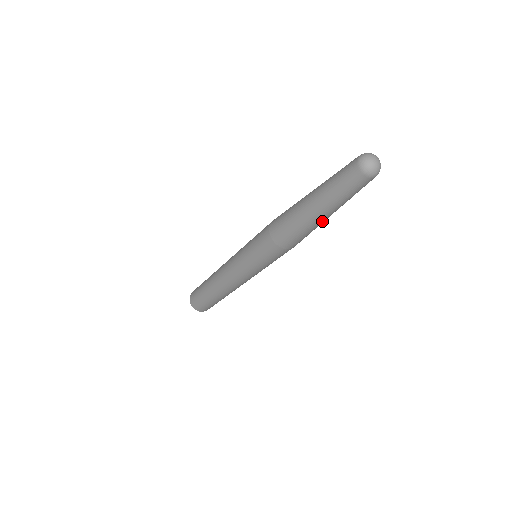
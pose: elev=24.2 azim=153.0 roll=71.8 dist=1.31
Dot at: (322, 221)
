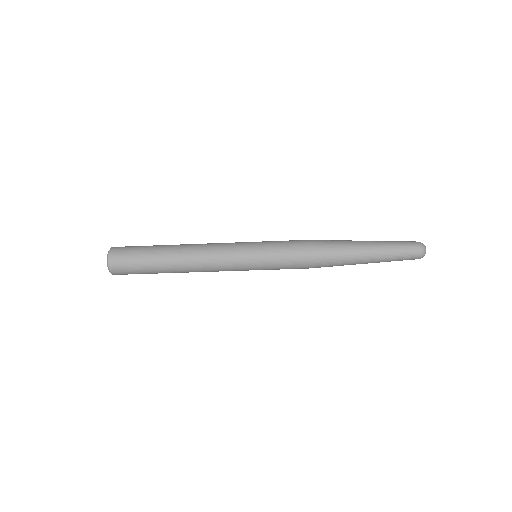
Dot at: (358, 262)
